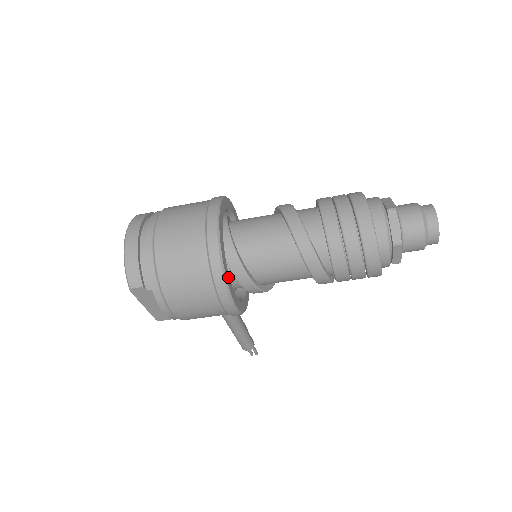
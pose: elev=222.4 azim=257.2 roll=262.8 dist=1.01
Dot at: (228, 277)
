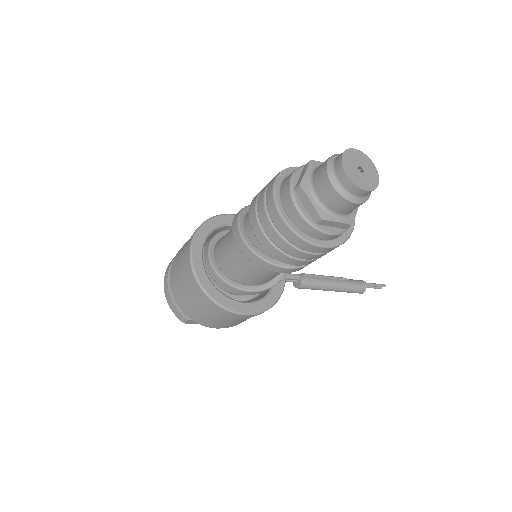
Dot at: (223, 298)
